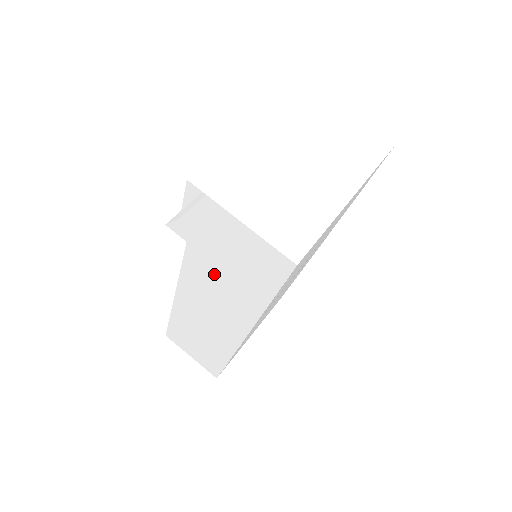
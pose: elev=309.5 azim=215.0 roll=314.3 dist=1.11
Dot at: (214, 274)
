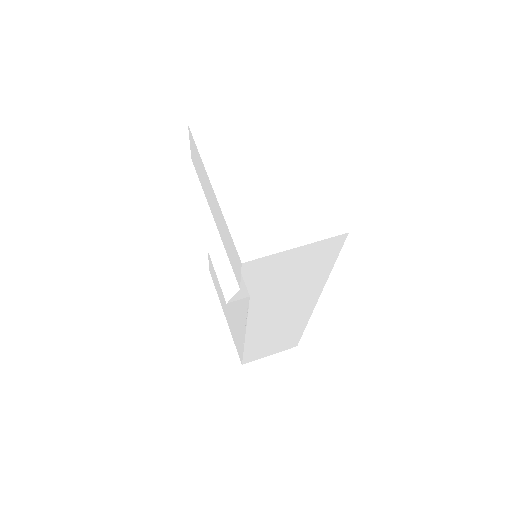
Dot at: (280, 293)
